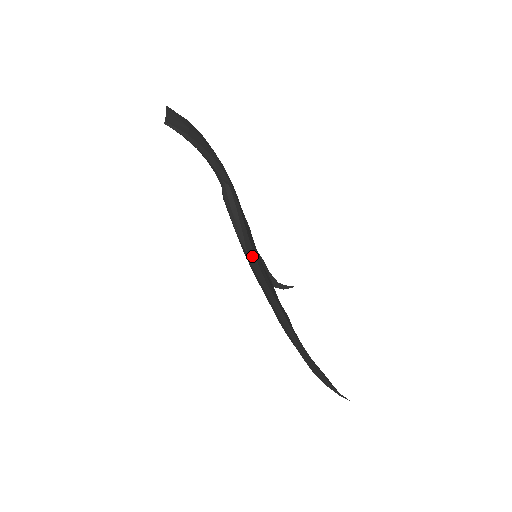
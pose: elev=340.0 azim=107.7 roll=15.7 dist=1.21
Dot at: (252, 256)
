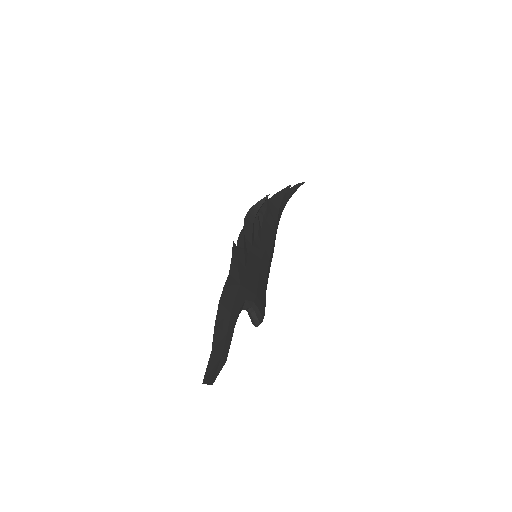
Dot at: (266, 283)
